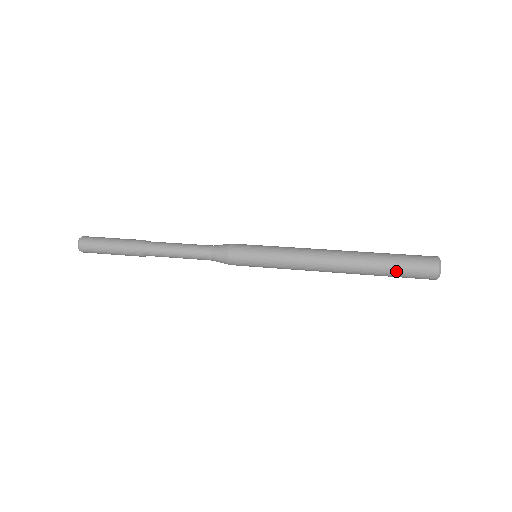
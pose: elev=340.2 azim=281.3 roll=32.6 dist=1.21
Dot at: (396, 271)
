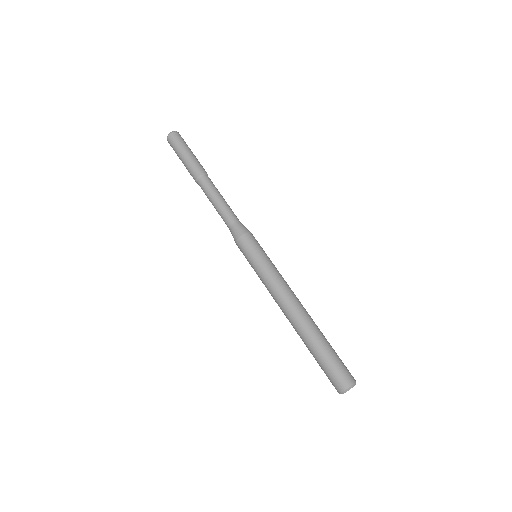
Dot at: (320, 361)
